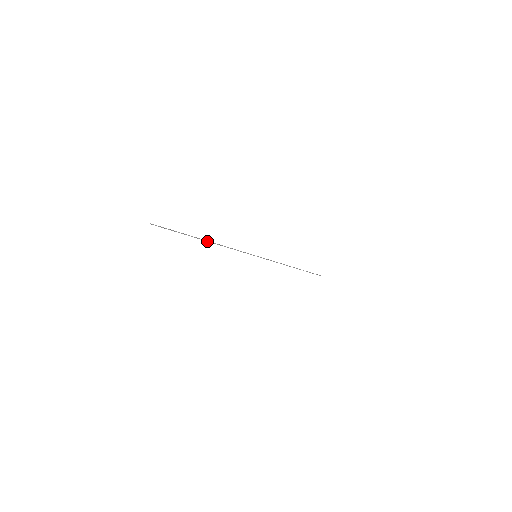
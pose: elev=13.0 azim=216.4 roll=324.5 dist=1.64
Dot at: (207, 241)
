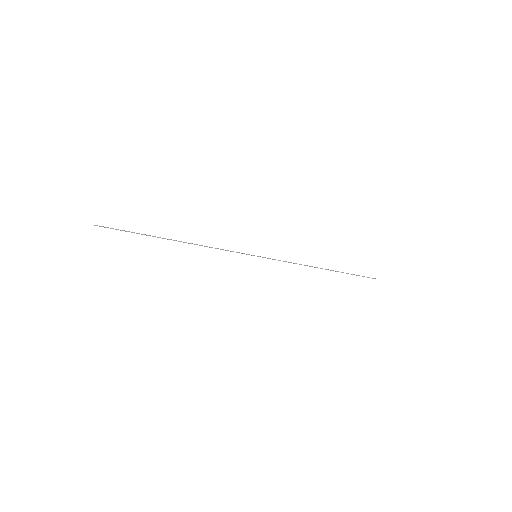
Dot at: occluded
